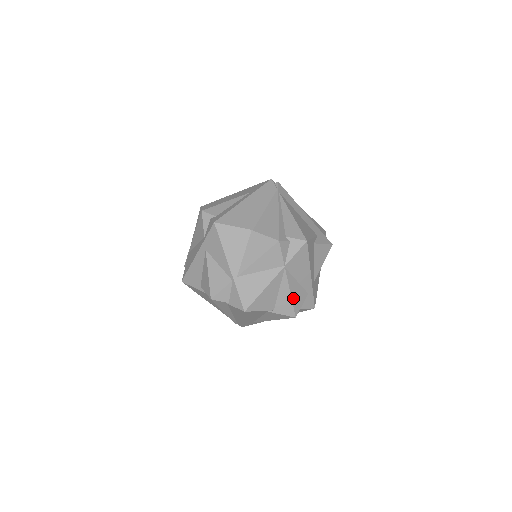
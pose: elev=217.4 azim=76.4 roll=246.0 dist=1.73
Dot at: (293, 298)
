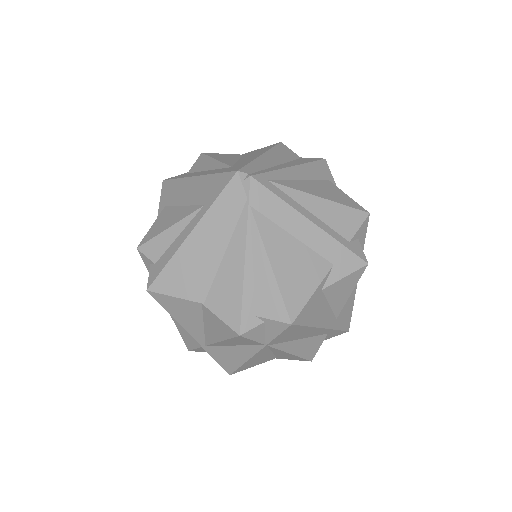
Dot at: (299, 353)
